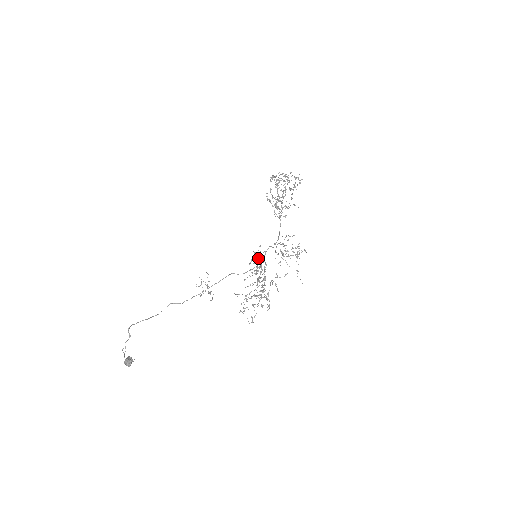
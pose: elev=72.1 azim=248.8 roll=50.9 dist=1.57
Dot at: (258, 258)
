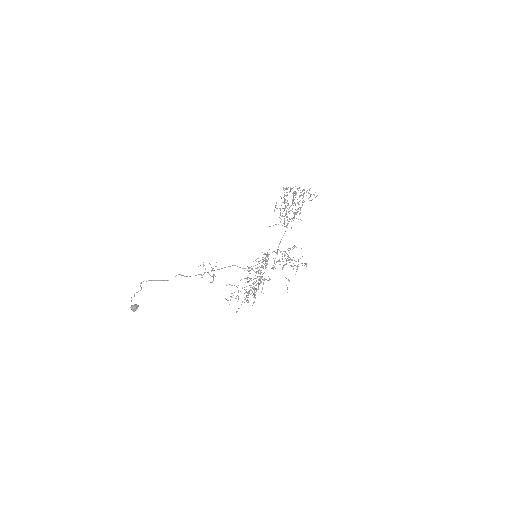
Dot at: (263, 259)
